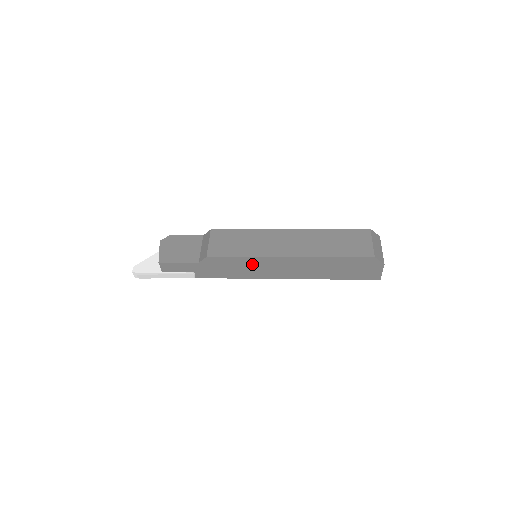
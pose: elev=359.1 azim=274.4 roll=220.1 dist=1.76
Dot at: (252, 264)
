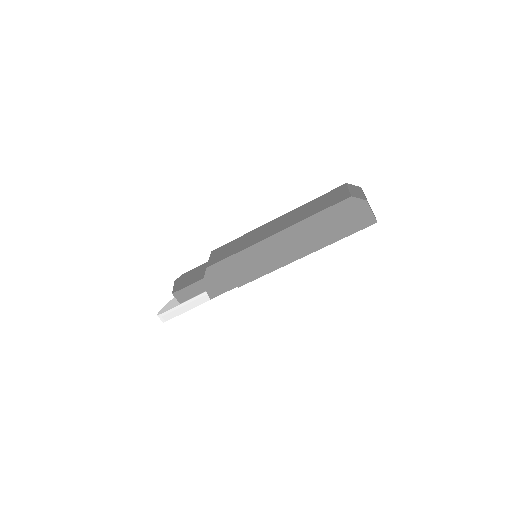
Dot at: (249, 259)
